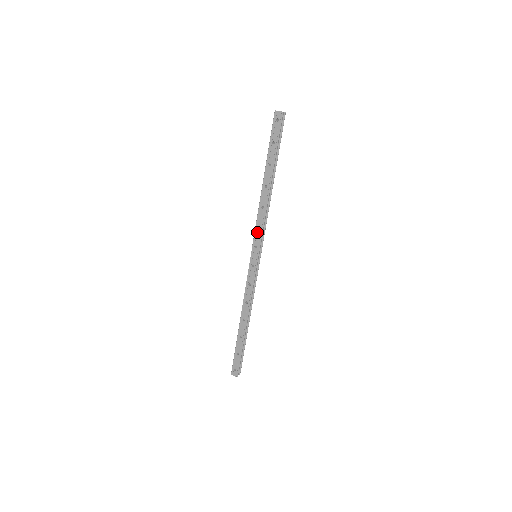
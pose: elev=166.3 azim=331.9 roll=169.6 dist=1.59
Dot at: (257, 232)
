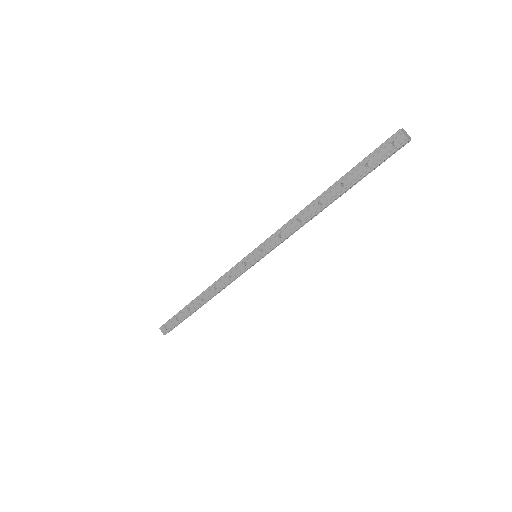
Dot at: (274, 238)
